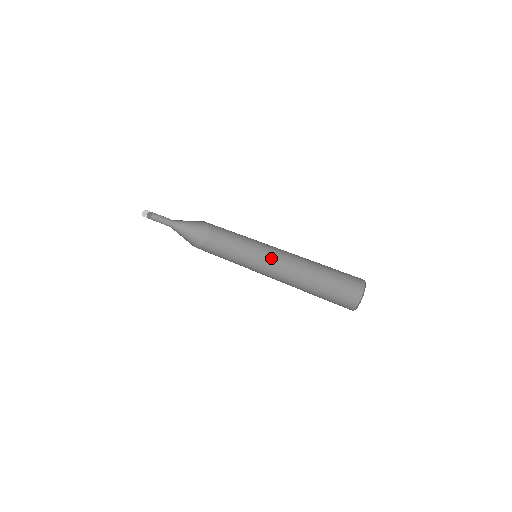
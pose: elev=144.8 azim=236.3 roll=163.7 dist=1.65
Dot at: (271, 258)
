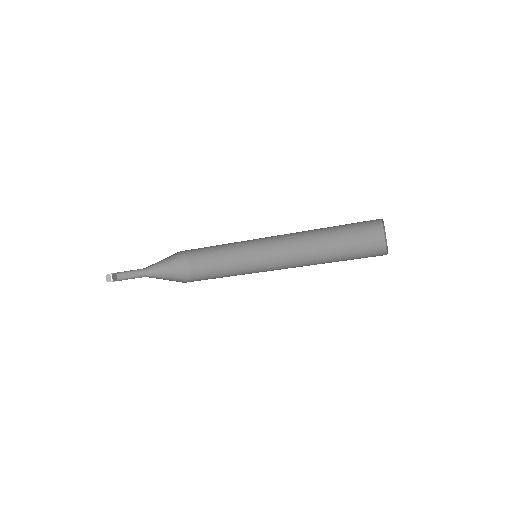
Dot at: (271, 257)
